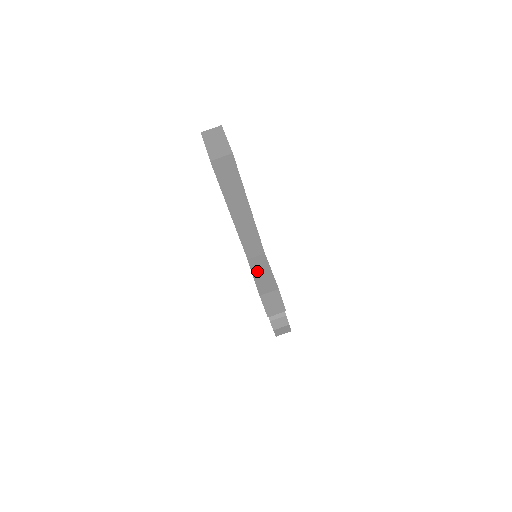
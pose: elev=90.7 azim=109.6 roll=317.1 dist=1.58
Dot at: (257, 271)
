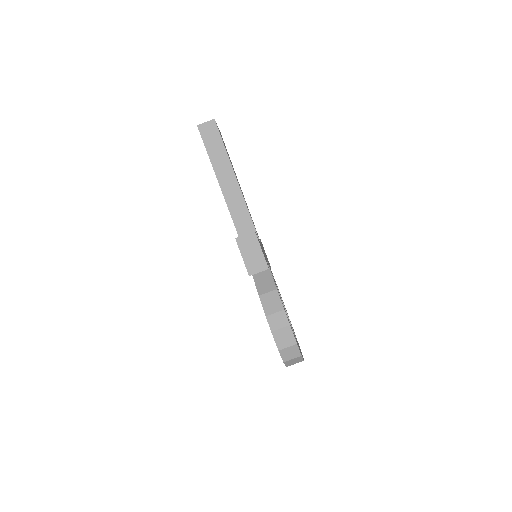
Dot at: occluded
